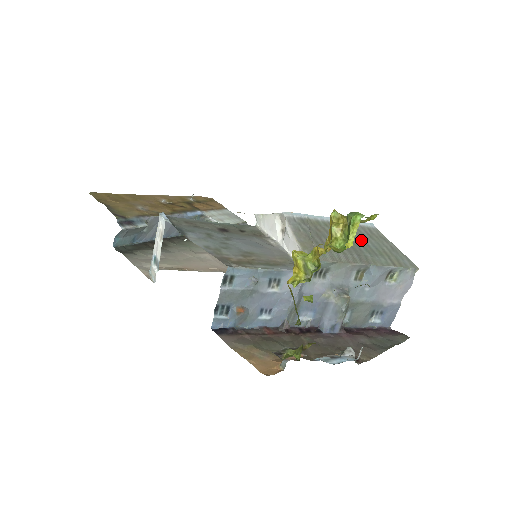
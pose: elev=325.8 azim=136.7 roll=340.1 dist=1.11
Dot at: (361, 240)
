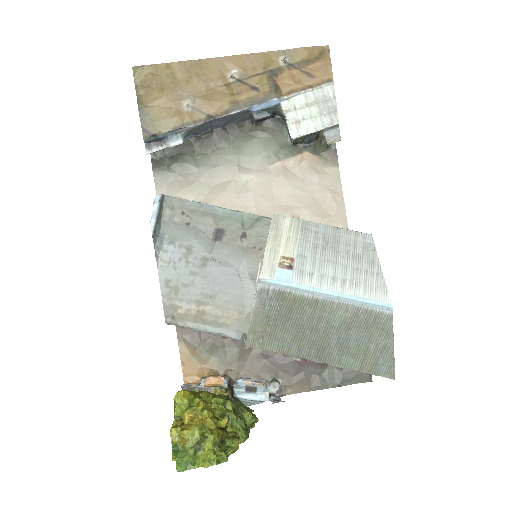
Dot at: (345, 331)
